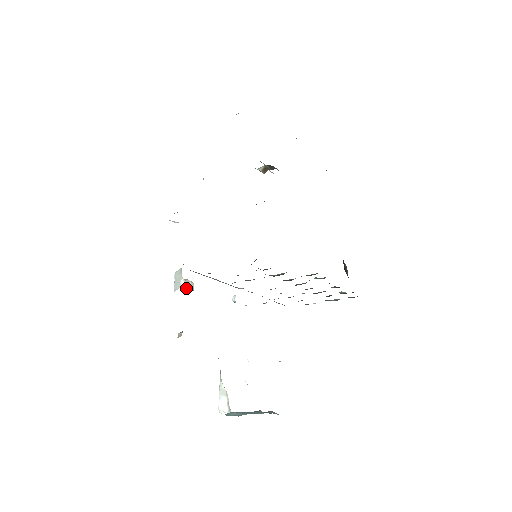
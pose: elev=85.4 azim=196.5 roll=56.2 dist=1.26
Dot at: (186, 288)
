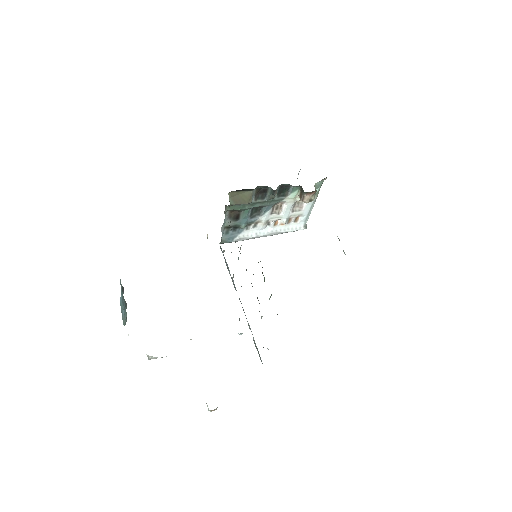
Dot at: occluded
